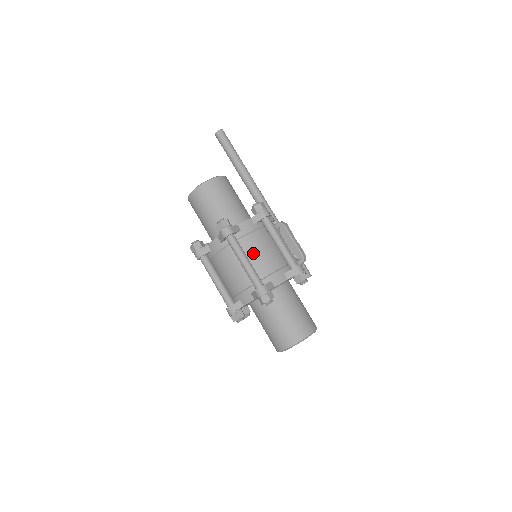
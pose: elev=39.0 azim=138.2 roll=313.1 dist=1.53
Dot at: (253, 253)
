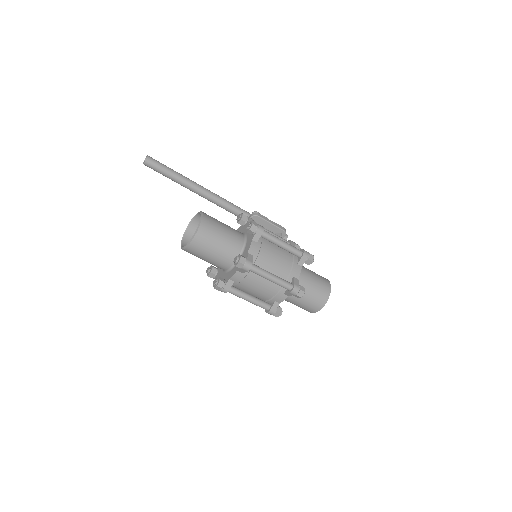
Dot at: (270, 266)
